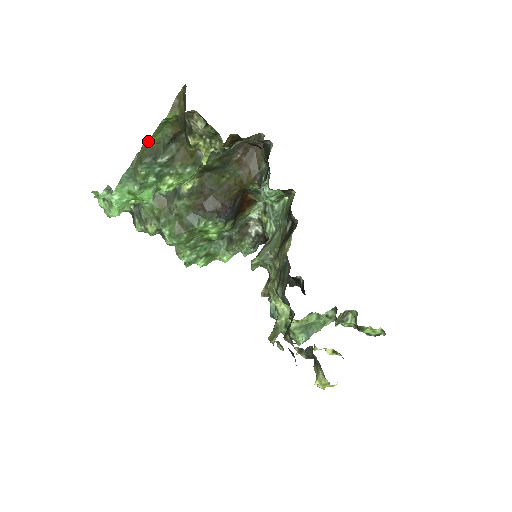
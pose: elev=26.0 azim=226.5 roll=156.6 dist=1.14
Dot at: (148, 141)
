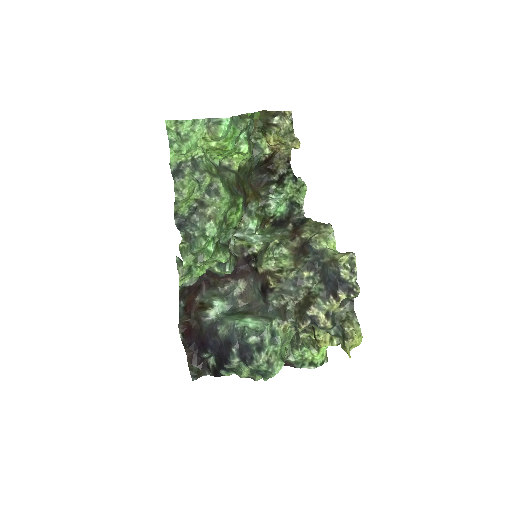
Dot at: occluded
